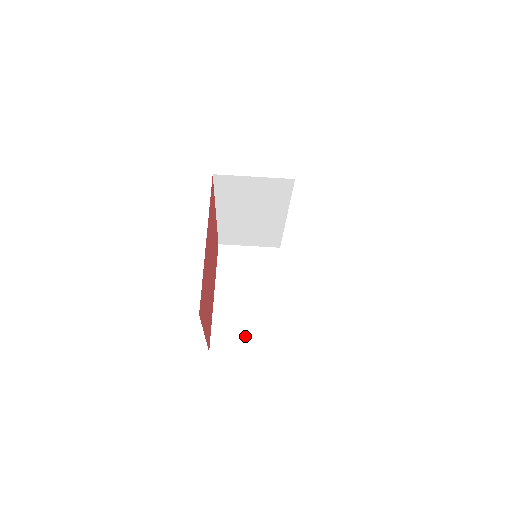
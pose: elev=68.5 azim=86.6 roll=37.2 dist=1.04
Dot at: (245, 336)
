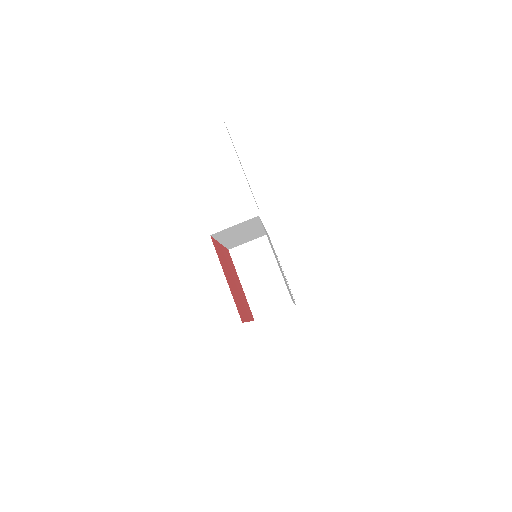
Dot at: (271, 302)
